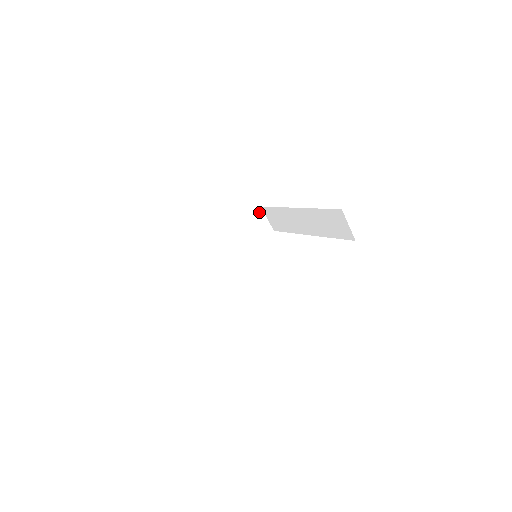
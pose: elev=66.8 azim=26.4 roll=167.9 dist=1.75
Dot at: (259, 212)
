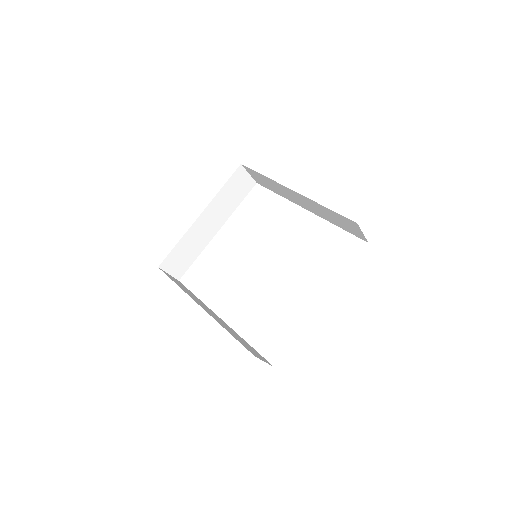
Dot at: (239, 171)
